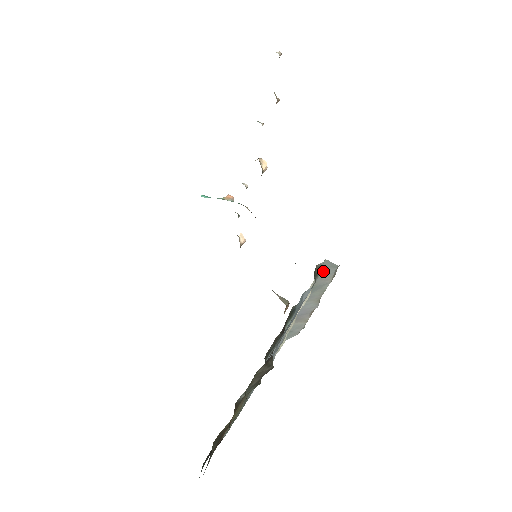
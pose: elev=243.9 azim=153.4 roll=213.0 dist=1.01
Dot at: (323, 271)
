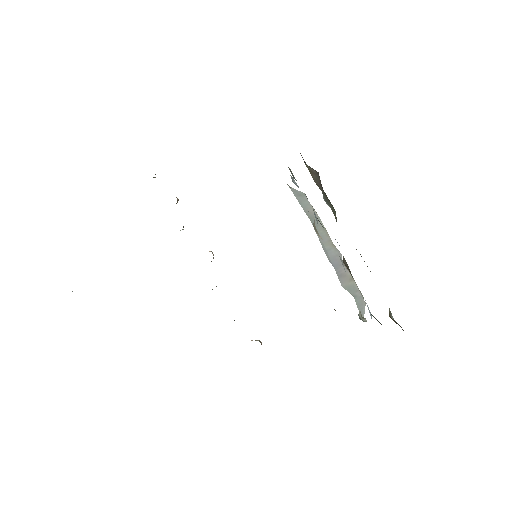
Dot at: (300, 201)
